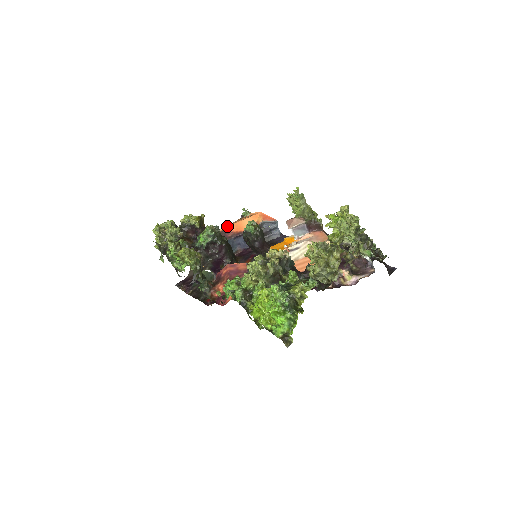
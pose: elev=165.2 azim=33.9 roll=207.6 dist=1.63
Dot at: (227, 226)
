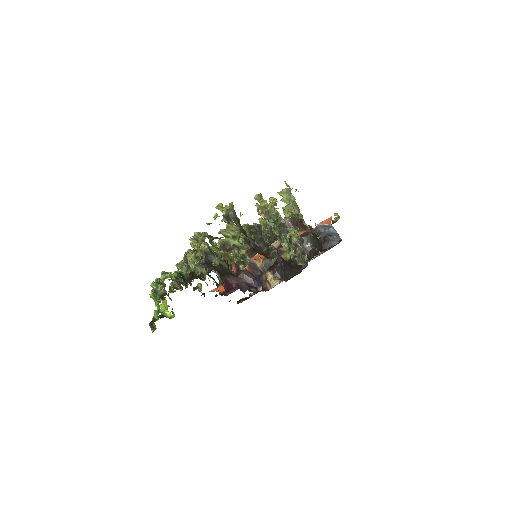
Dot at: occluded
